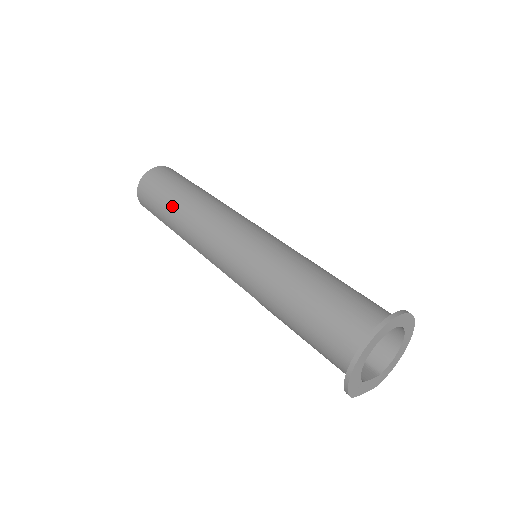
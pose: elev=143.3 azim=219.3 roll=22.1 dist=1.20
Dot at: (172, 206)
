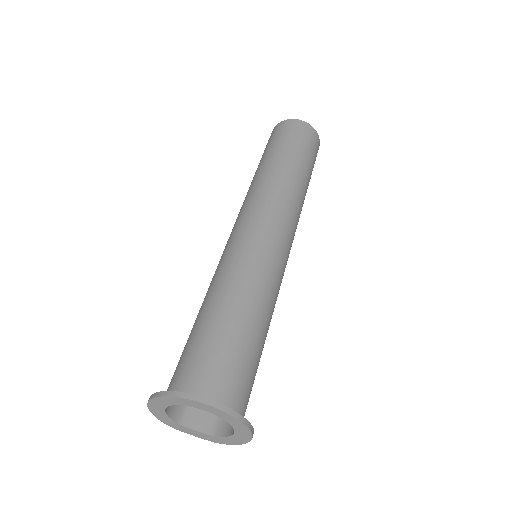
Dot at: (258, 167)
